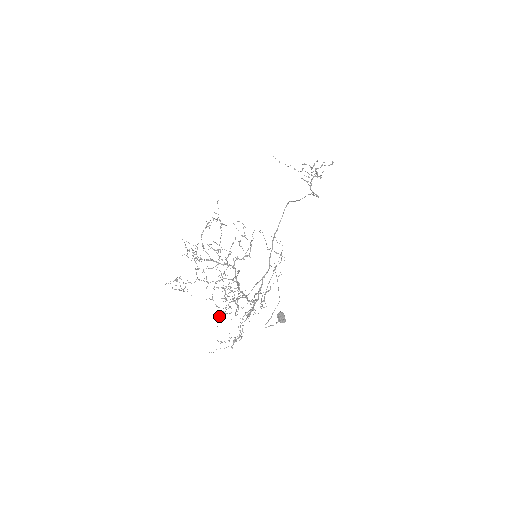
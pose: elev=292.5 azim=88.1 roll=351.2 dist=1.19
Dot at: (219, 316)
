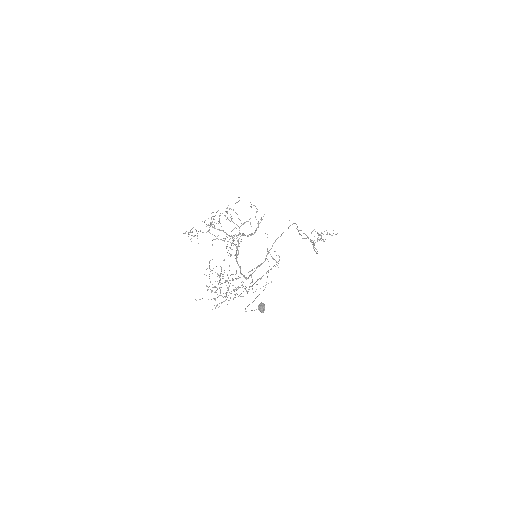
Dot at: occluded
